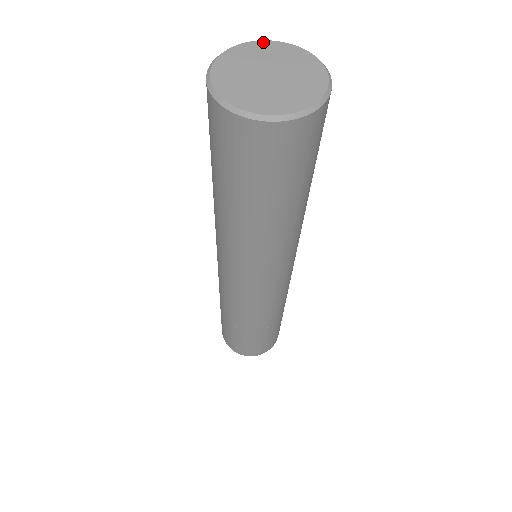
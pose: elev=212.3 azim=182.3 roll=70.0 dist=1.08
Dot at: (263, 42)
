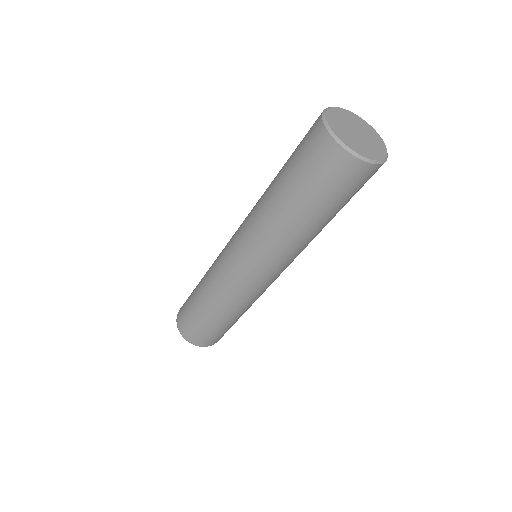
Dot at: (372, 128)
